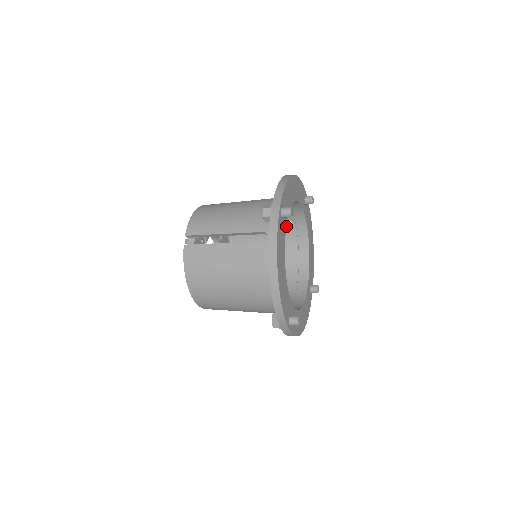
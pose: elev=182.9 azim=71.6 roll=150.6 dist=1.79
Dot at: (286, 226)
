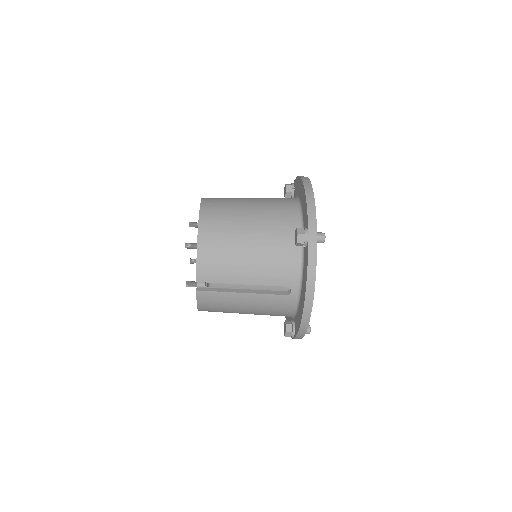
Dot at: occluded
